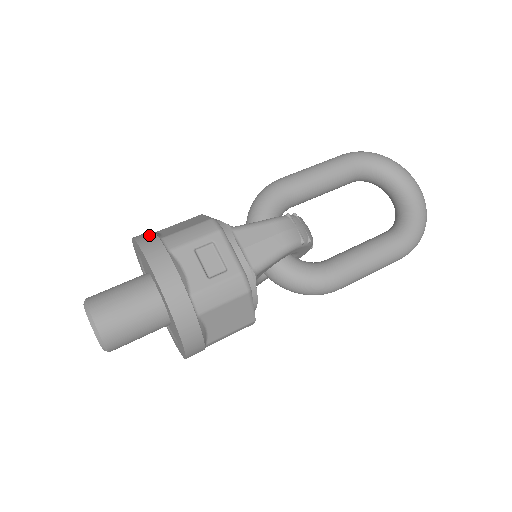
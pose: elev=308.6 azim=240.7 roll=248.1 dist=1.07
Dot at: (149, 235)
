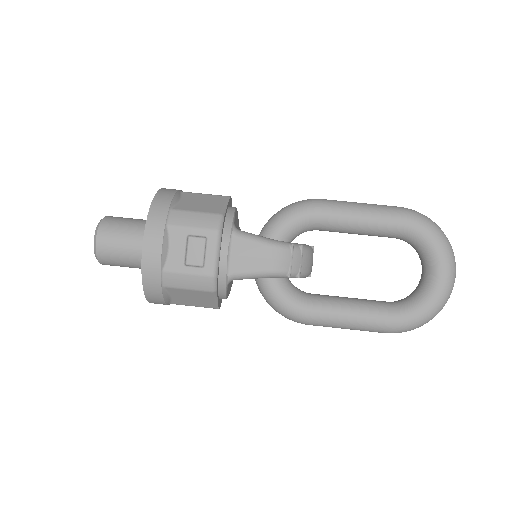
Dot at: (166, 199)
